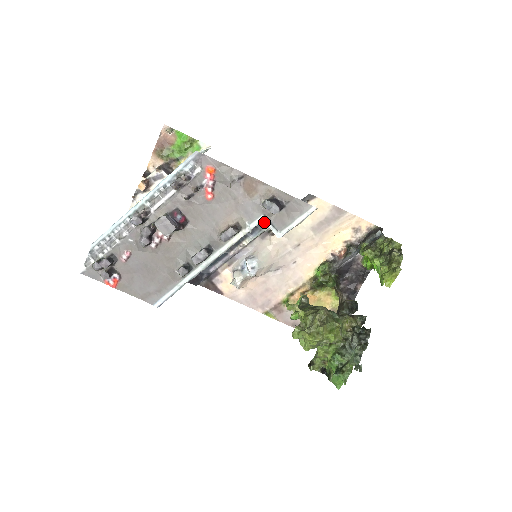
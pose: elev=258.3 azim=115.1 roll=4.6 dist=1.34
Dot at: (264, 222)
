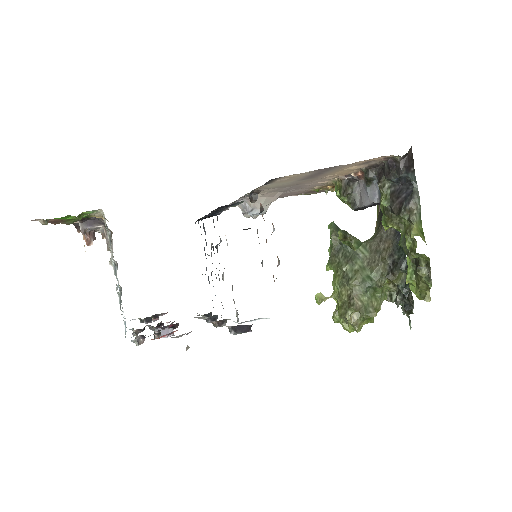
Dot at: occluded
